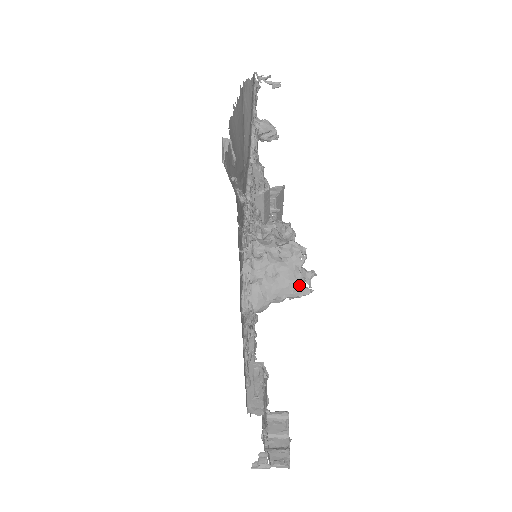
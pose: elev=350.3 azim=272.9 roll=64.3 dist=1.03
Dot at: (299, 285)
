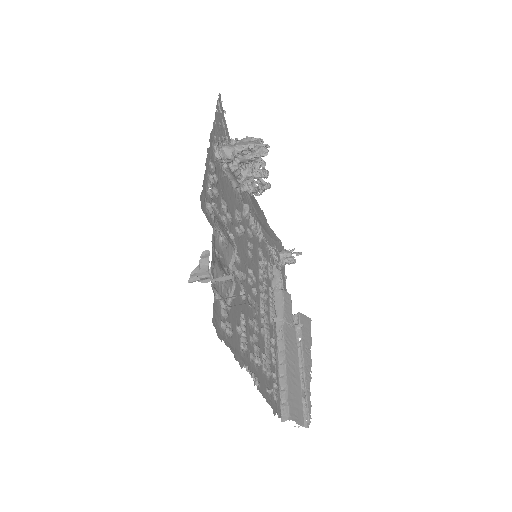
Dot at: (255, 142)
